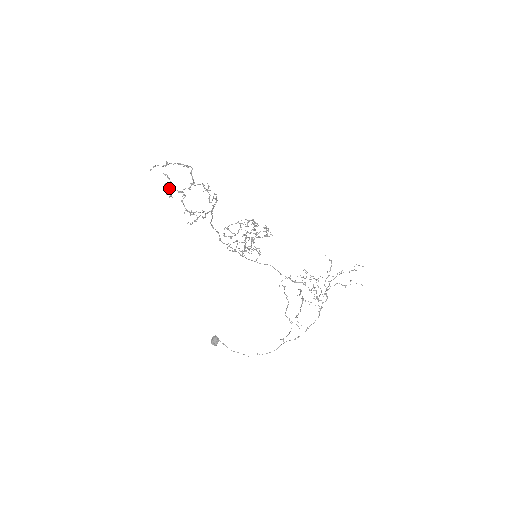
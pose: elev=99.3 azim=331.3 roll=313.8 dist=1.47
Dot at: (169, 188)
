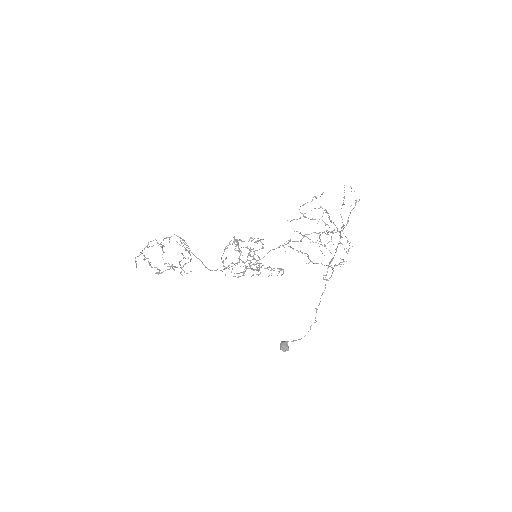
Dot at: occluded
